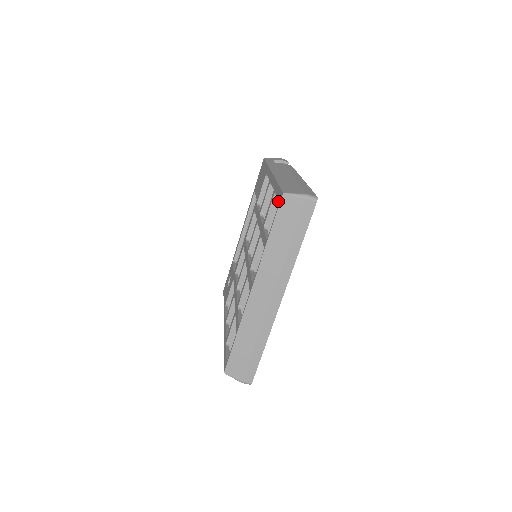
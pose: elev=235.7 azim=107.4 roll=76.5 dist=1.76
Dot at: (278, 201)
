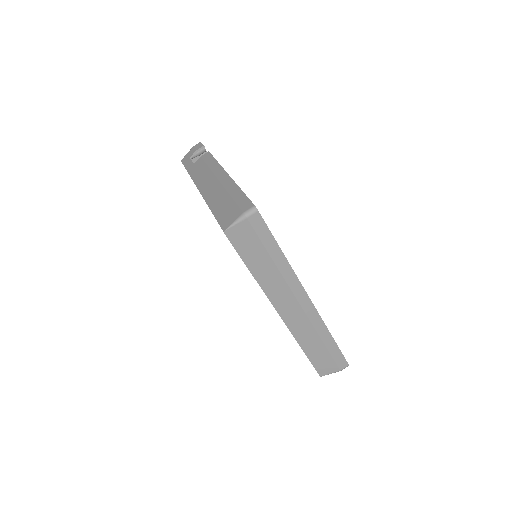
Dot at: occluded
